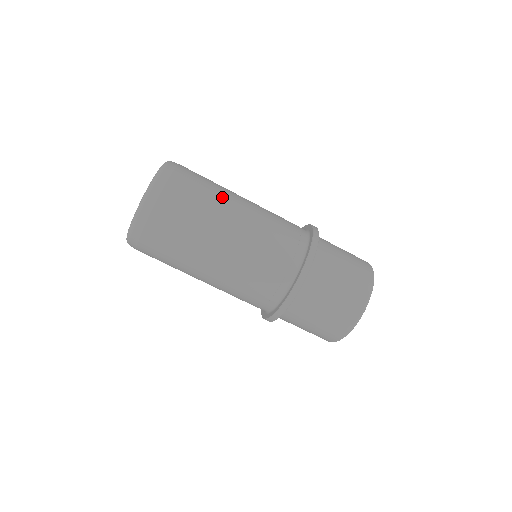
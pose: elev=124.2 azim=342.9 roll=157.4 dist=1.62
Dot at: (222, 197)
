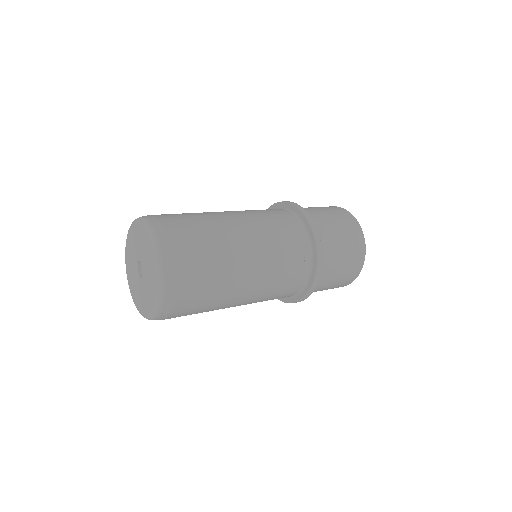
Dot at: (225, 242)
